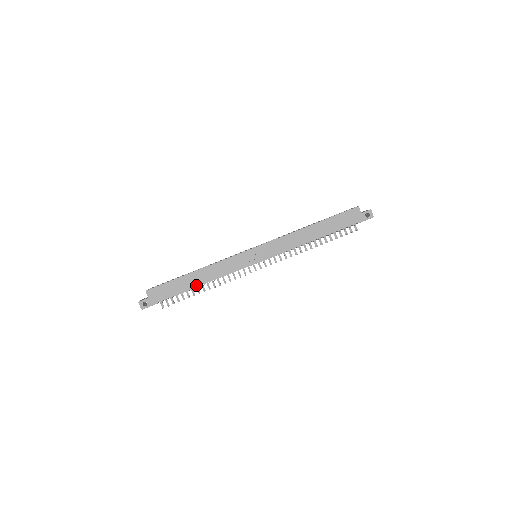
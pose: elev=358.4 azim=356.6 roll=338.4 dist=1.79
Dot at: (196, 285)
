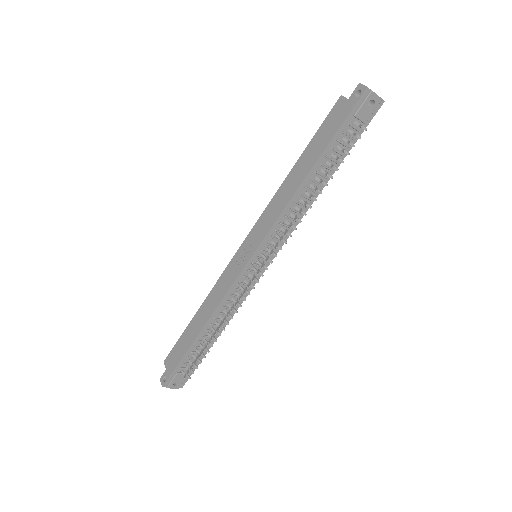
Dot at: (200, 329)
